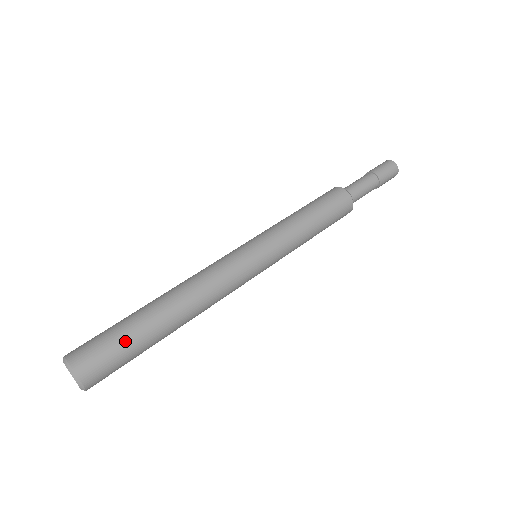
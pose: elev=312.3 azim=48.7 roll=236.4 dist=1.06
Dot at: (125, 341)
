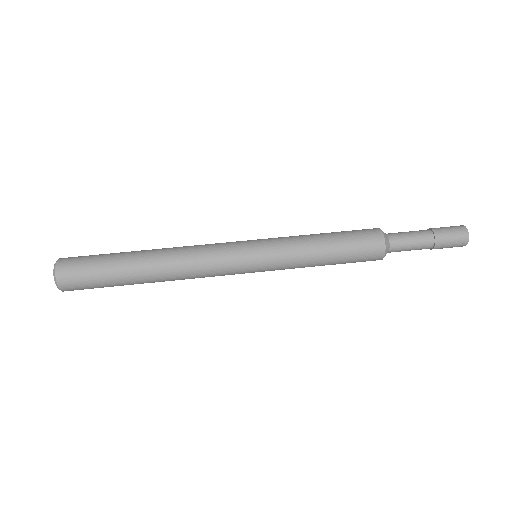
Dot at: (104, 282)
